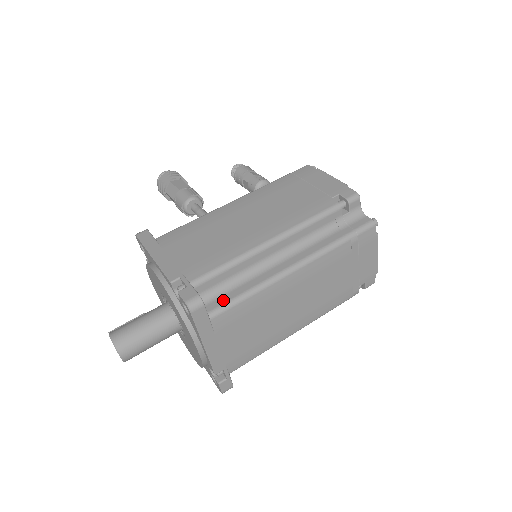
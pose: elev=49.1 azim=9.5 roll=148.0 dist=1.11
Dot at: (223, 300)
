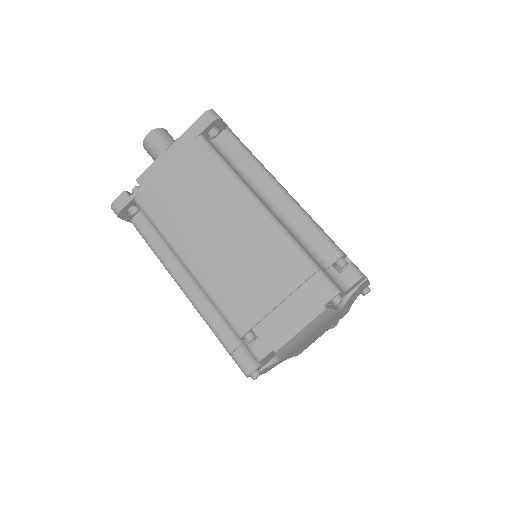
Dot at: (217, 150)
